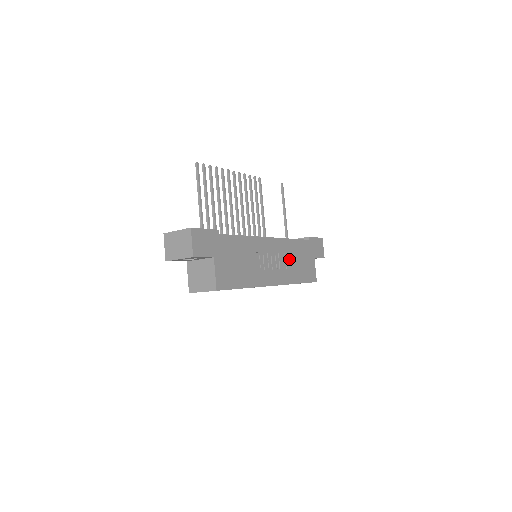
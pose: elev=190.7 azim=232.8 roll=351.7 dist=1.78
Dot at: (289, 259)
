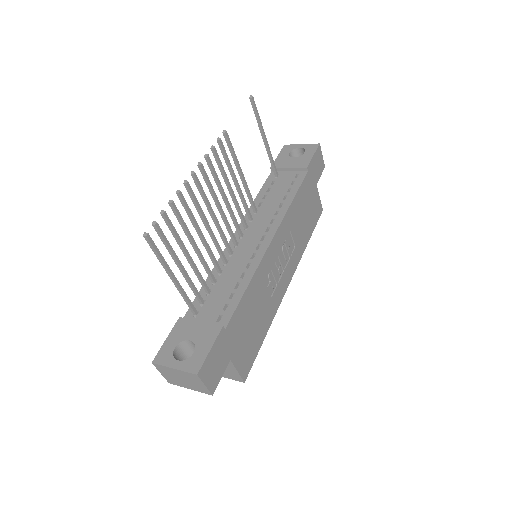
Dot at: (295, 230)
